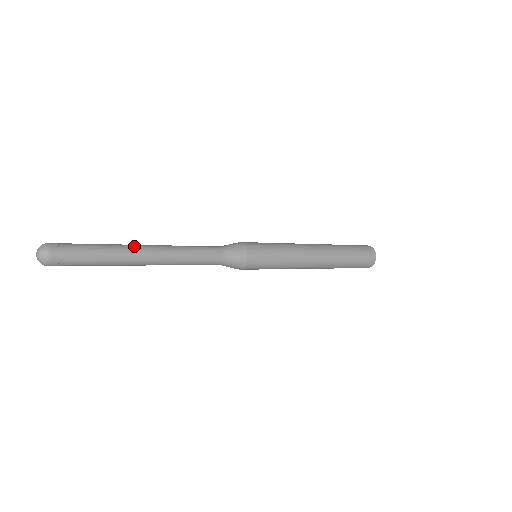
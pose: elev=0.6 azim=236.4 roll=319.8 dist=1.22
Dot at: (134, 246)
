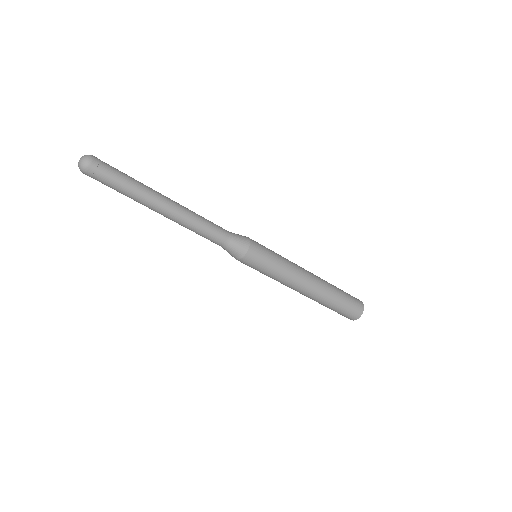
Dot at: (158, 194)
